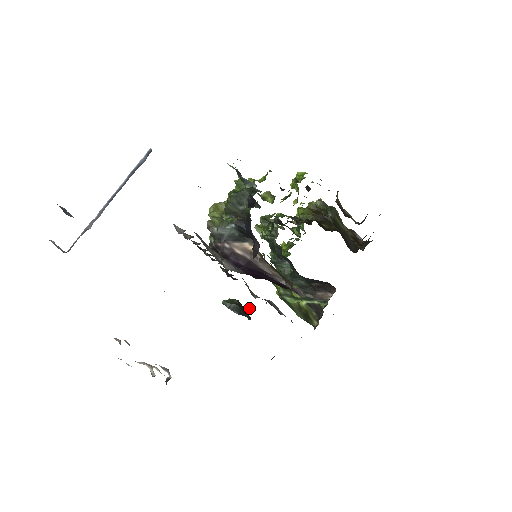
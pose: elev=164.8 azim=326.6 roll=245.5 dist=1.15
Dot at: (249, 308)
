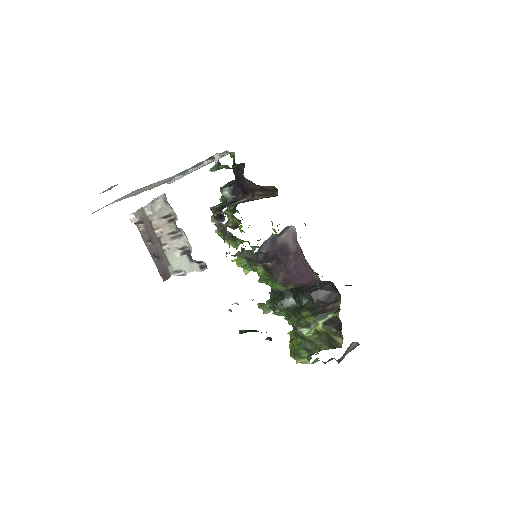
Dot at: (268, 338)
